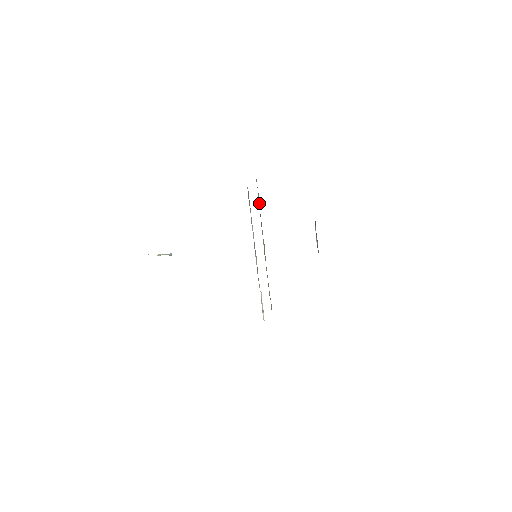
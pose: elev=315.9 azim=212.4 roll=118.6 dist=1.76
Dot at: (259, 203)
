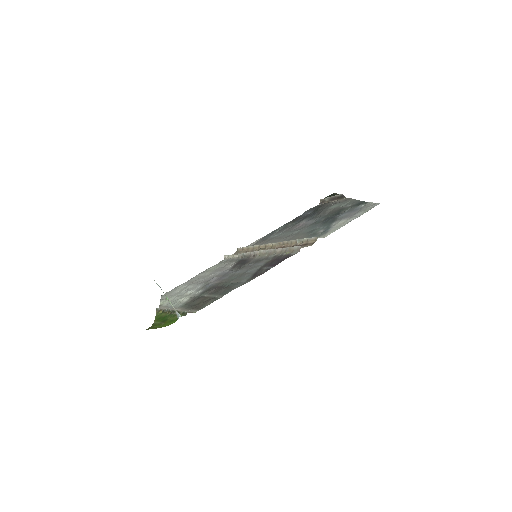
Dot at: (299, 240)
